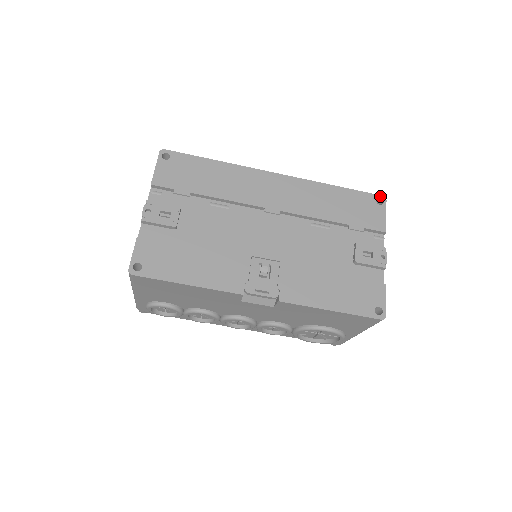
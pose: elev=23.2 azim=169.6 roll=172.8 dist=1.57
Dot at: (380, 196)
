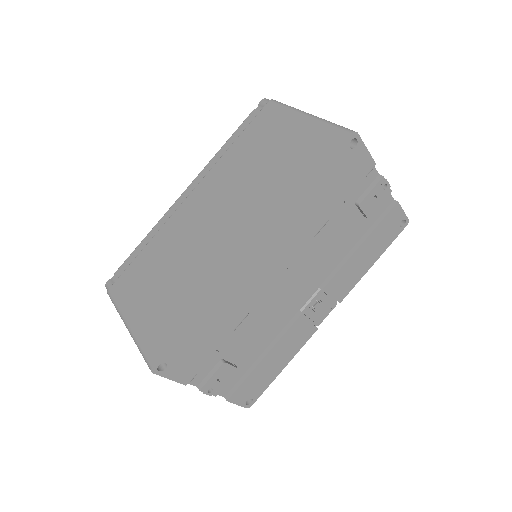
Dot at: (350, 138)
